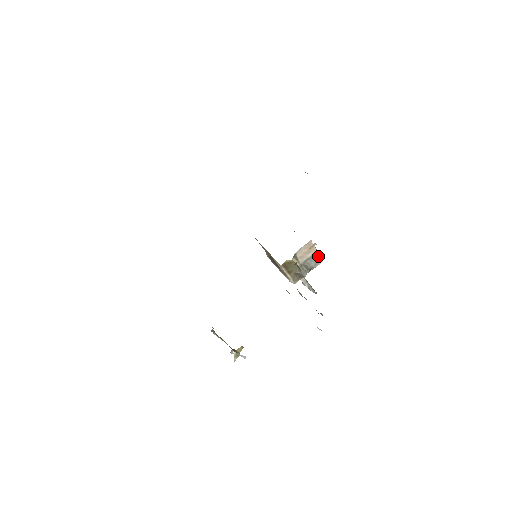
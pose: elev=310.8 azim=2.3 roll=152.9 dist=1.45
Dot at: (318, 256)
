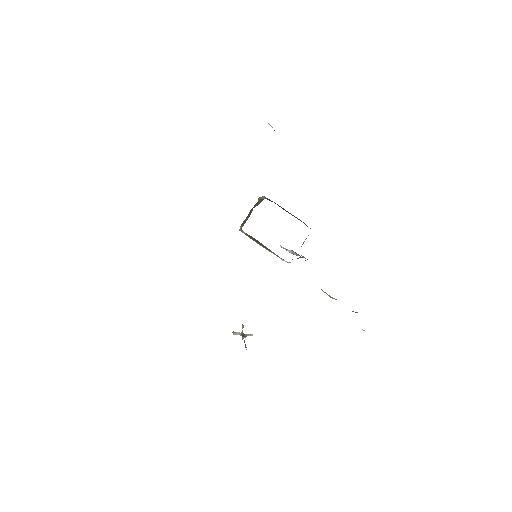
Dot at: occluded
